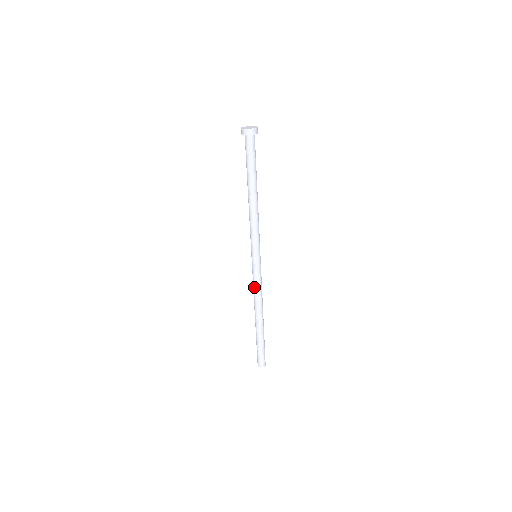
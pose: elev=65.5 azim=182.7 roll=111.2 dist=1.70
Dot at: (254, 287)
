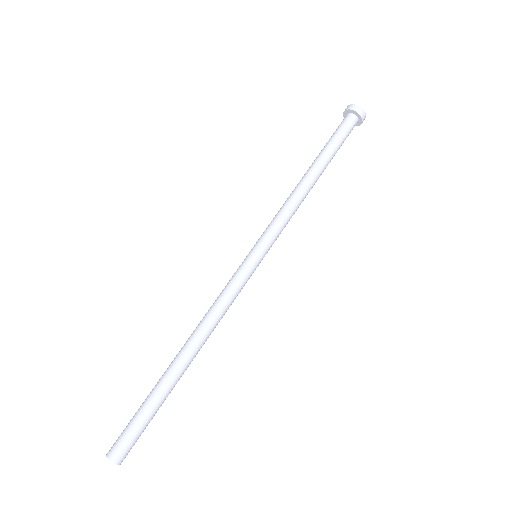
Dot at: (221, 297)
